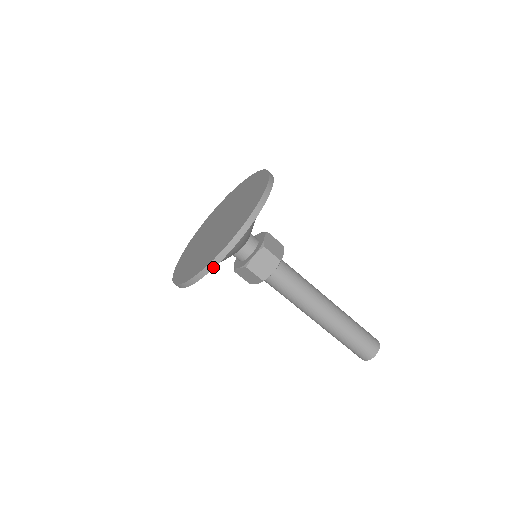
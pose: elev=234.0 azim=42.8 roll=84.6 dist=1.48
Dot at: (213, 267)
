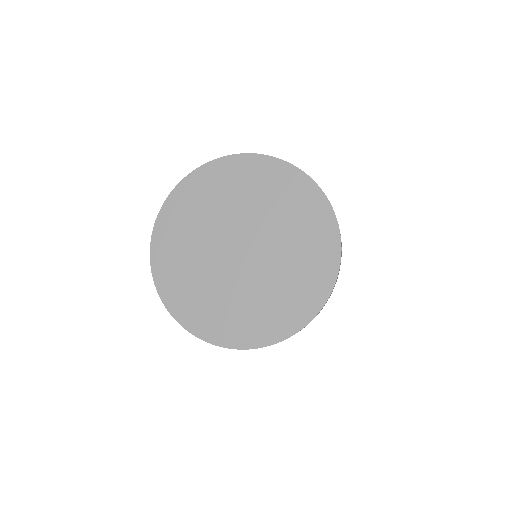
Dot at: occluded
